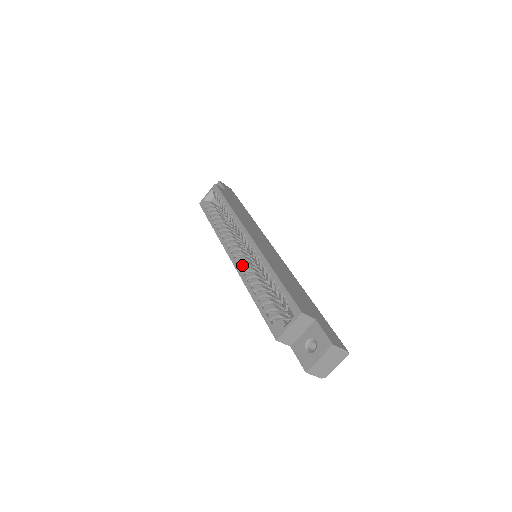
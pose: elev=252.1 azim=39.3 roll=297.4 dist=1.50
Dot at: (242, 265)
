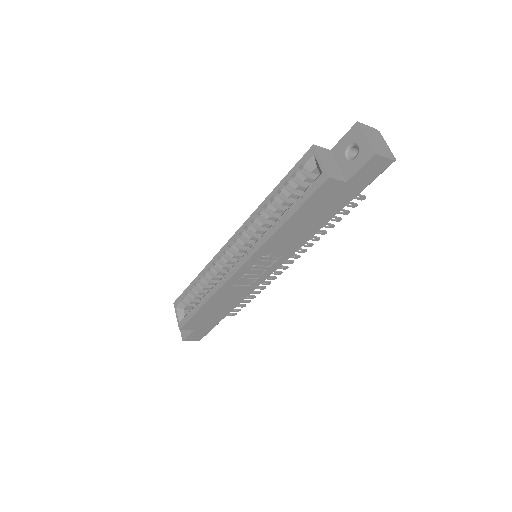
Dot at: (251, 248)
